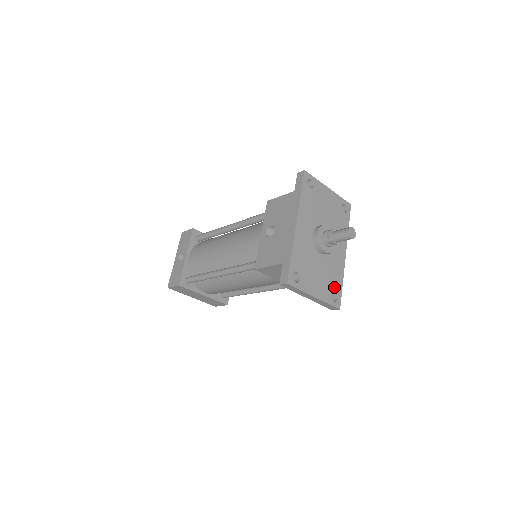
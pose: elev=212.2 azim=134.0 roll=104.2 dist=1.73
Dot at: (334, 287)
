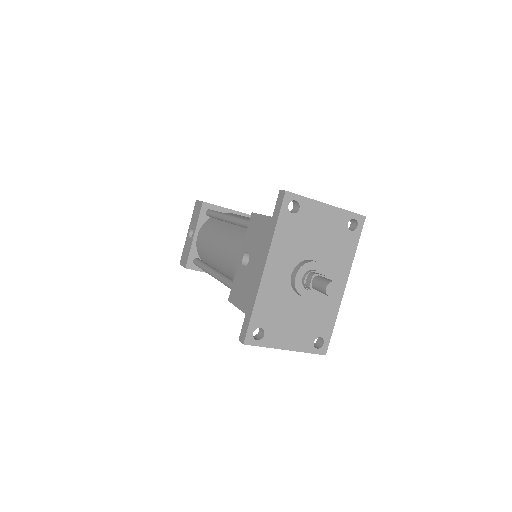
Dot at: (320, 331)
